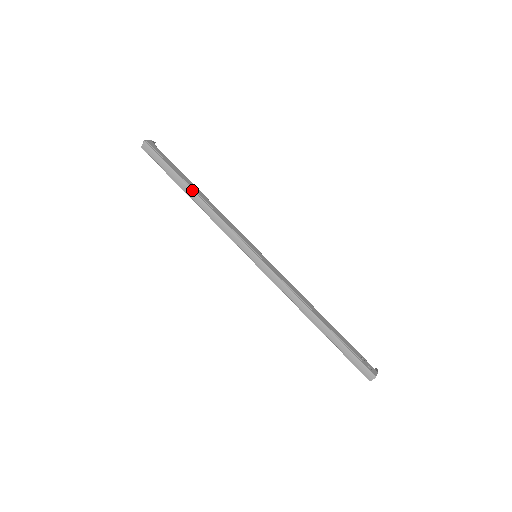
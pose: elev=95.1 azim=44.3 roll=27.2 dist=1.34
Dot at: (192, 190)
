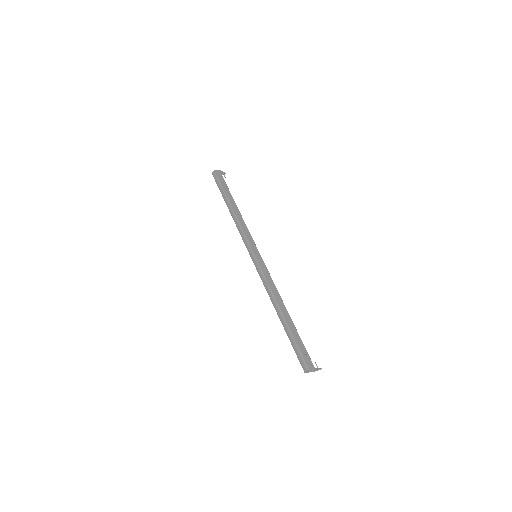
Dot at: (230, 204)
